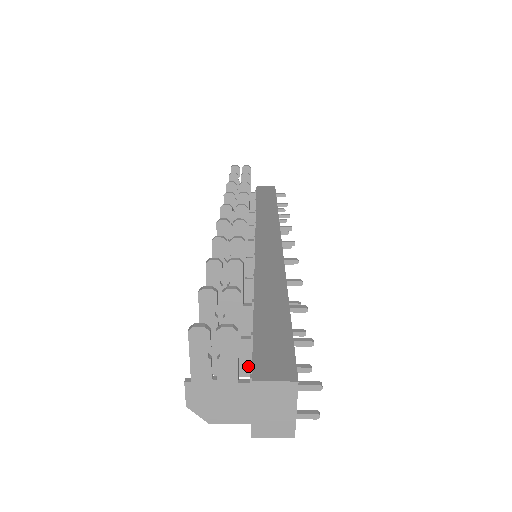
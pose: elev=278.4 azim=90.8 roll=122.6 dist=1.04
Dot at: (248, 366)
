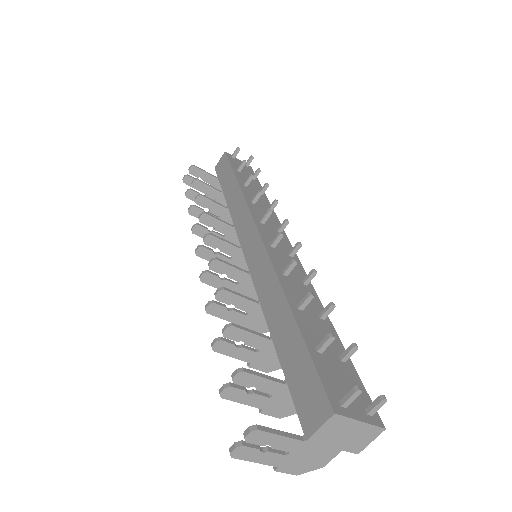
Dot at: occluded
